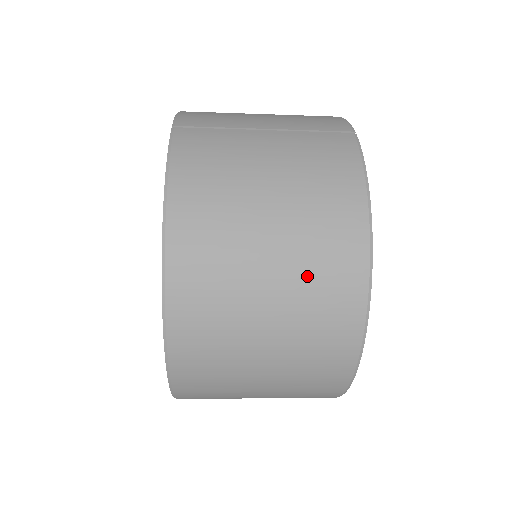
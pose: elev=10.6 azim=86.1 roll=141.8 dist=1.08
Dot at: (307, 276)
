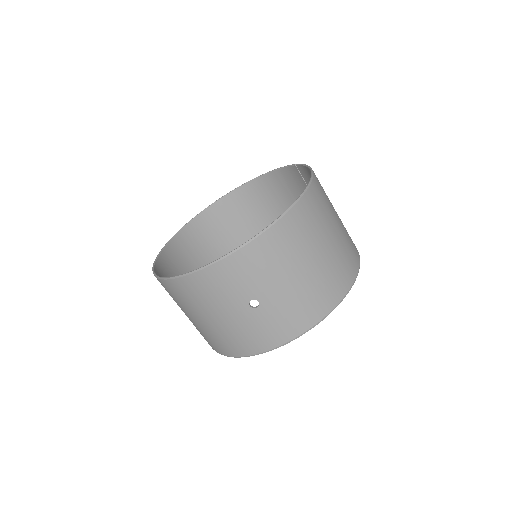
Dot at: (344, 246)
